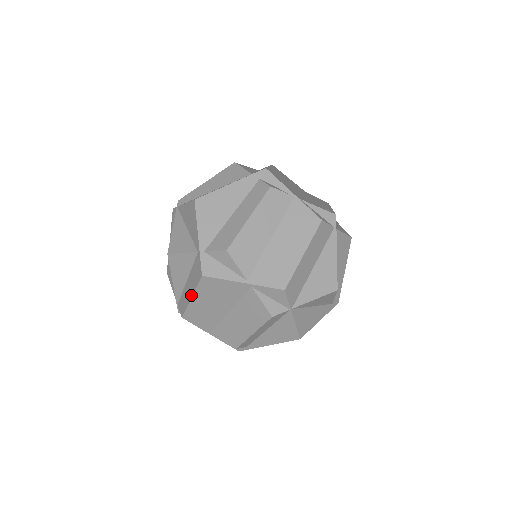
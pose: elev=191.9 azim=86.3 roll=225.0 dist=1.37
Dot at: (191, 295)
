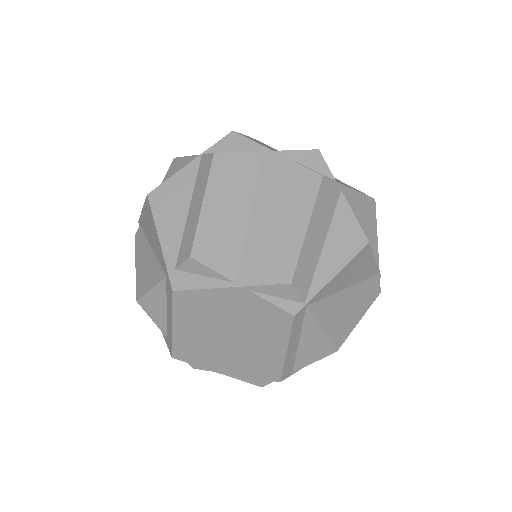
Dot at: occluded
